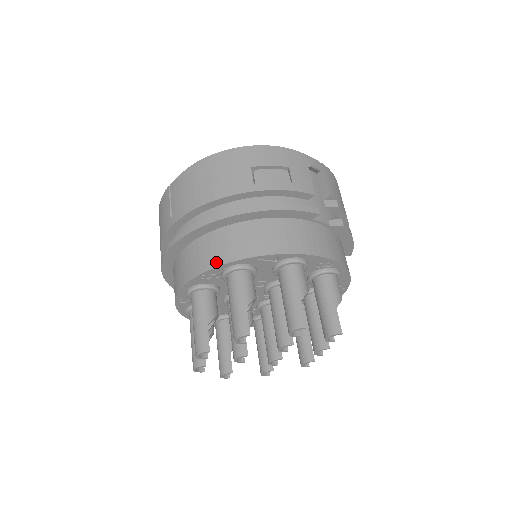
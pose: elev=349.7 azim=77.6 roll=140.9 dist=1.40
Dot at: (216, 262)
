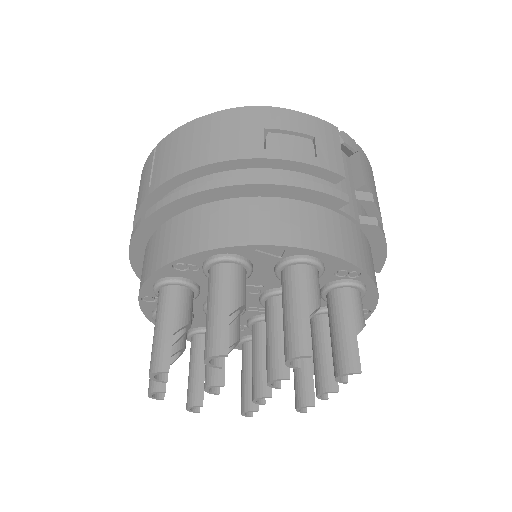
Dot at: (197, 246)
